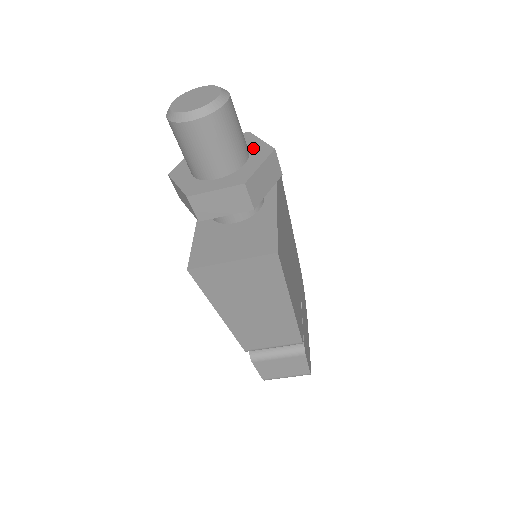
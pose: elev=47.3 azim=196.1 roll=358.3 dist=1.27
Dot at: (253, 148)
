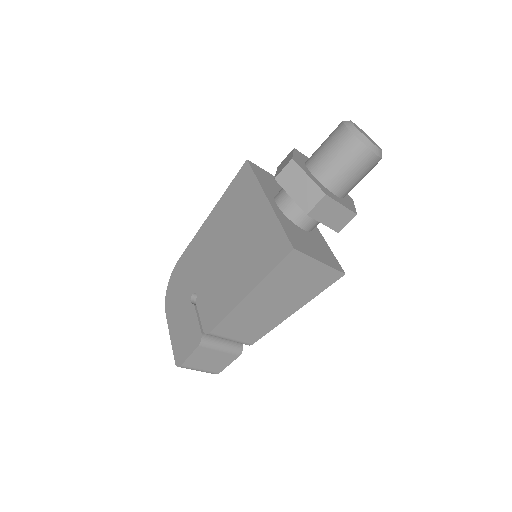
Dot at: occluded
